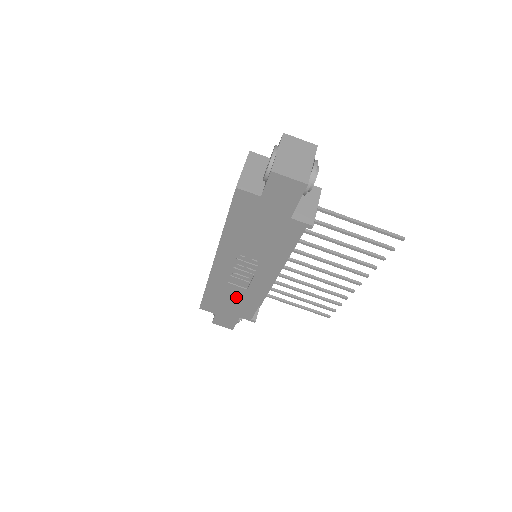
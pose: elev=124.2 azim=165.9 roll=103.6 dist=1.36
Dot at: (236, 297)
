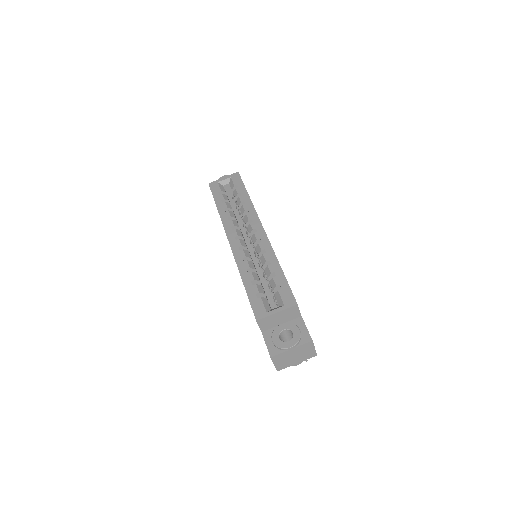
Dot at: occluded
